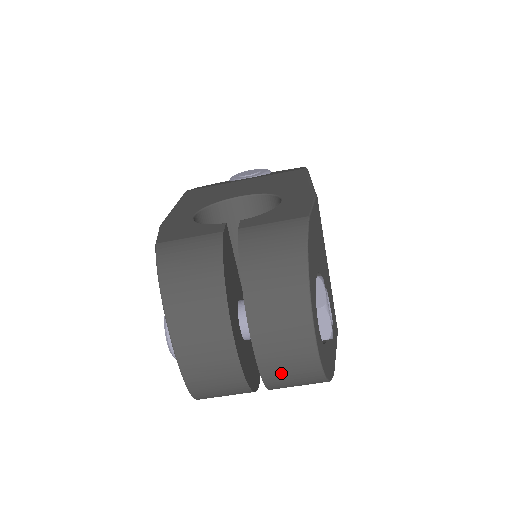
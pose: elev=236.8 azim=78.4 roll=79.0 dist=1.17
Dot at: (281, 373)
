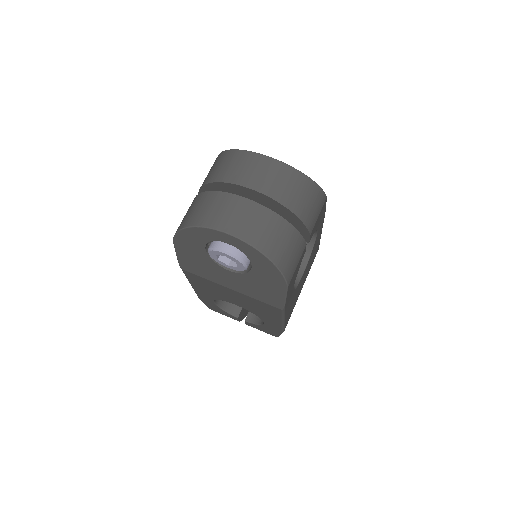
Dot at: (277, 187)
